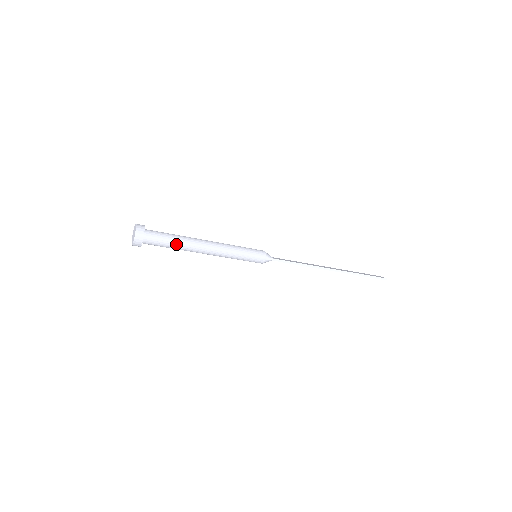
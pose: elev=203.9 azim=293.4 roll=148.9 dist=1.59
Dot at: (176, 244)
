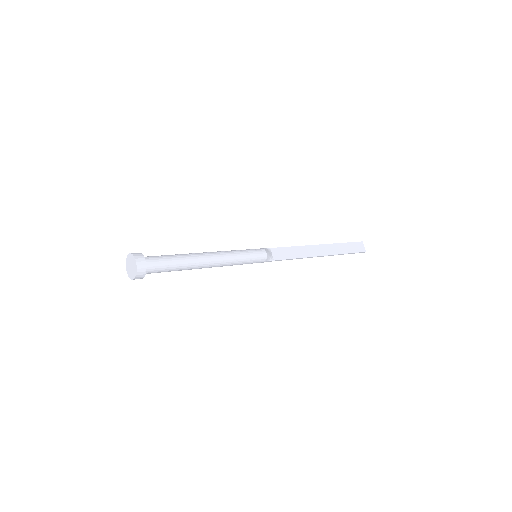
Dot at: (177, 270)
